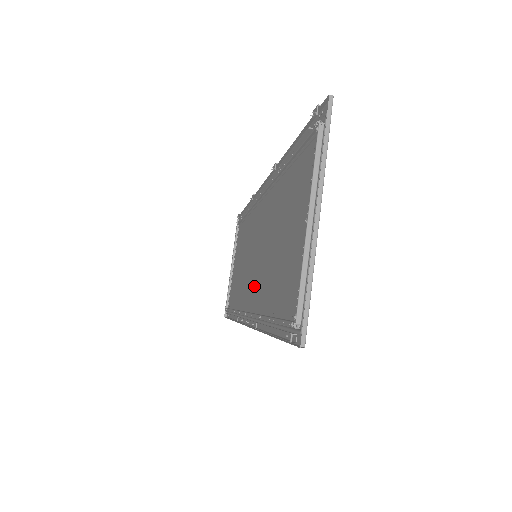
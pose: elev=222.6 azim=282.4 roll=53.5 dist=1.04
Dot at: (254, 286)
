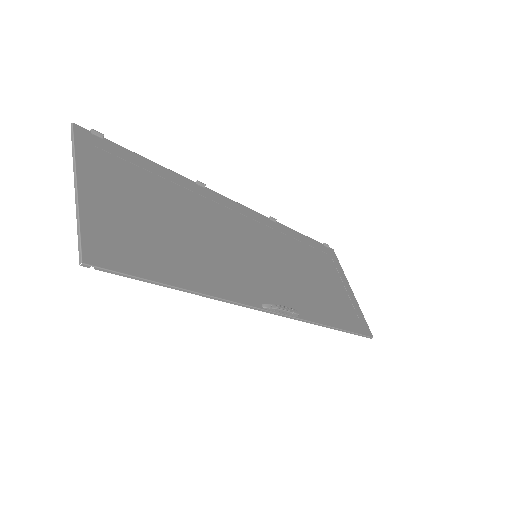
Dot at: (253, 277)
